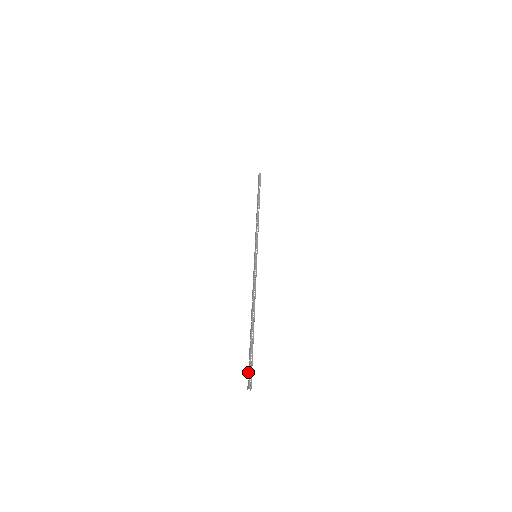
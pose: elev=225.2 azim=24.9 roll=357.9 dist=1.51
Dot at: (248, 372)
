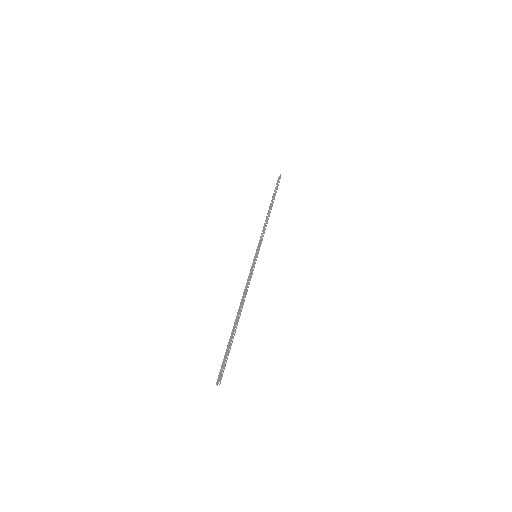
Dot at: (222, 369)
